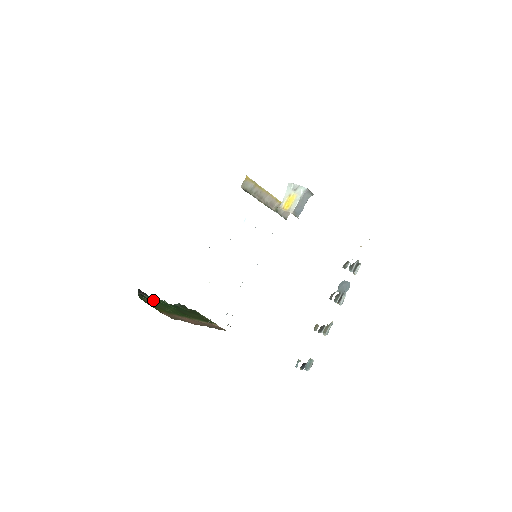
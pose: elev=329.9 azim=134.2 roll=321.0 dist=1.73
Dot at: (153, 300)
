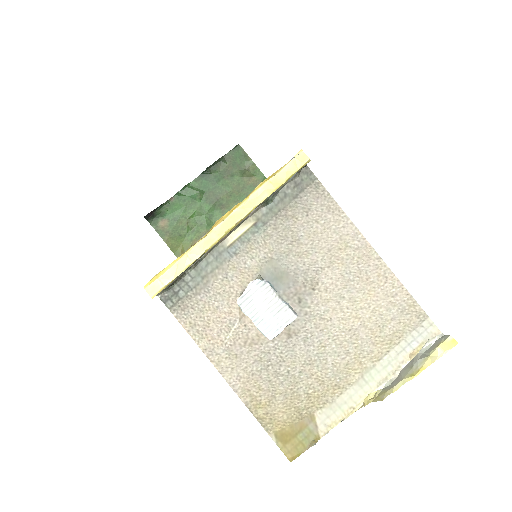
Dot at: (170, 202)
